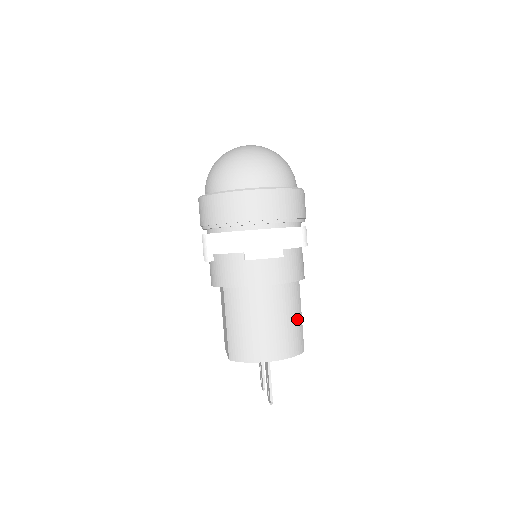
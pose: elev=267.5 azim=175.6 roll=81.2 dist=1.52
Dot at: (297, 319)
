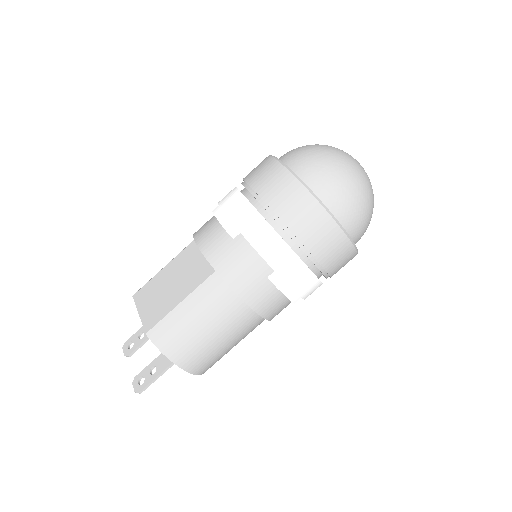
Dot at: (235, 345)
